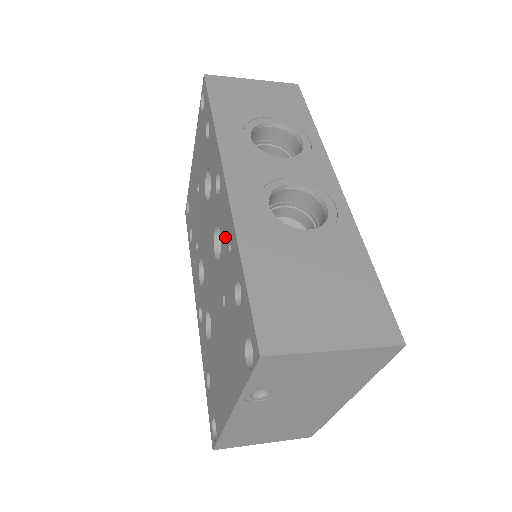
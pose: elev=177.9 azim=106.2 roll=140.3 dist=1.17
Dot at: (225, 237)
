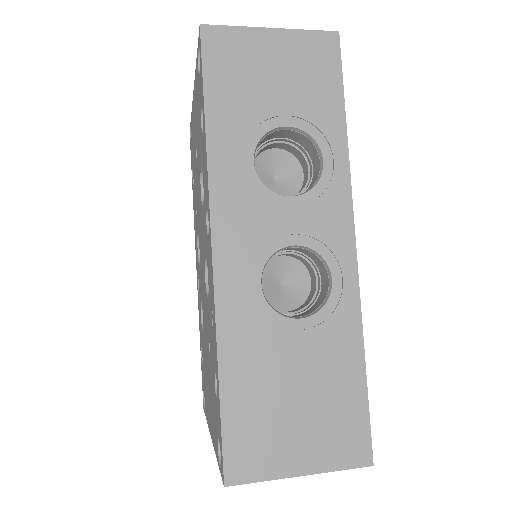
Dot at: (210, 301)
